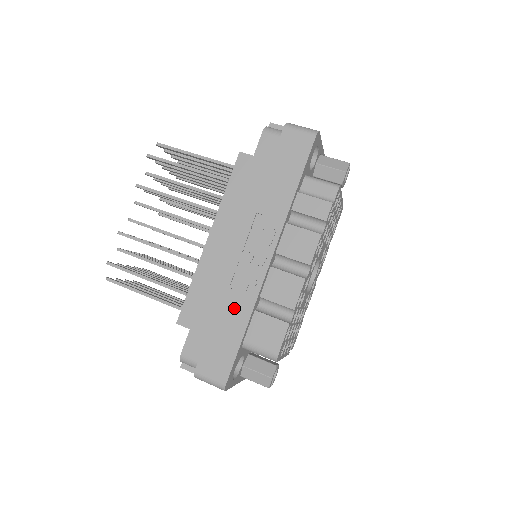
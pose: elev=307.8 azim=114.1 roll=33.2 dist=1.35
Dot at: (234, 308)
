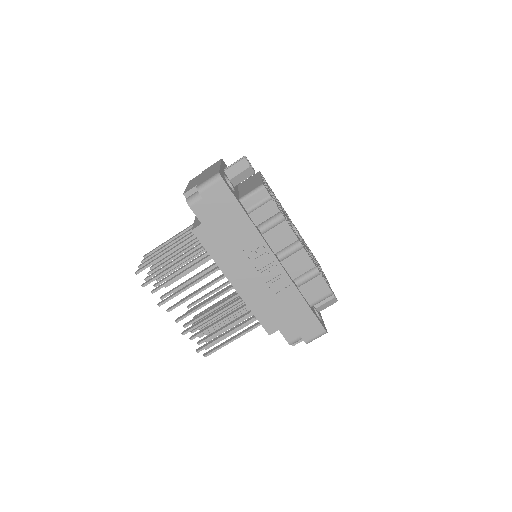
Dot at: (288, 300)
